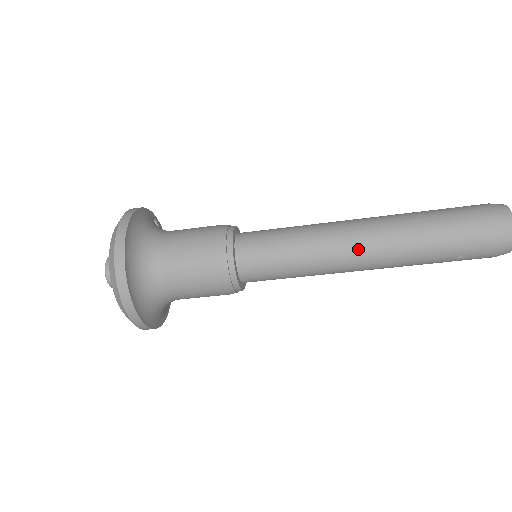
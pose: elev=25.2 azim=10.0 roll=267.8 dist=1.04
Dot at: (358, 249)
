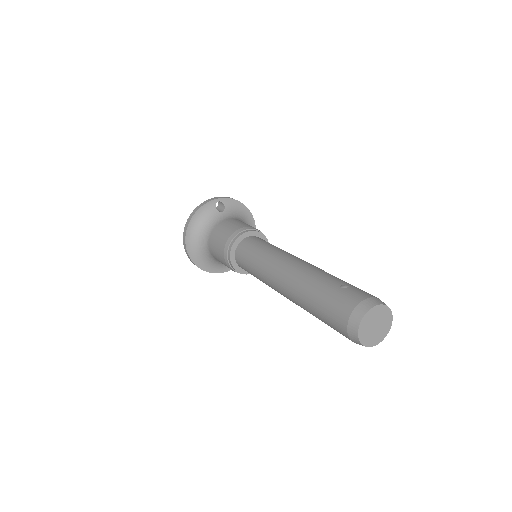
Dot at: (282, 294)
